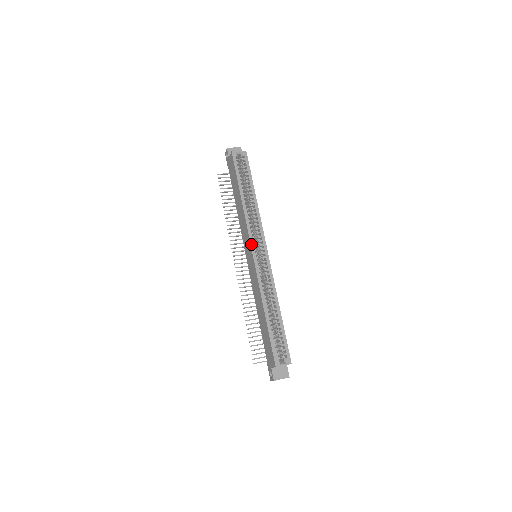
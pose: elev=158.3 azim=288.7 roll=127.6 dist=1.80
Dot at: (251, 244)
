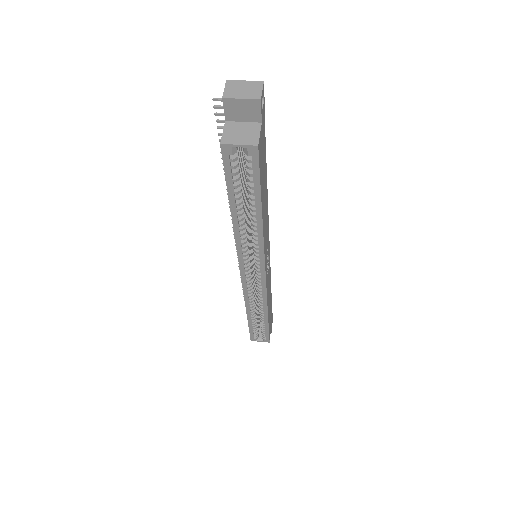
Dot at: (240, 269)
